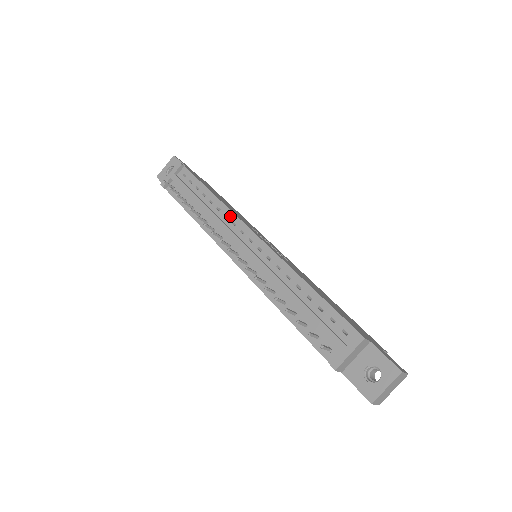
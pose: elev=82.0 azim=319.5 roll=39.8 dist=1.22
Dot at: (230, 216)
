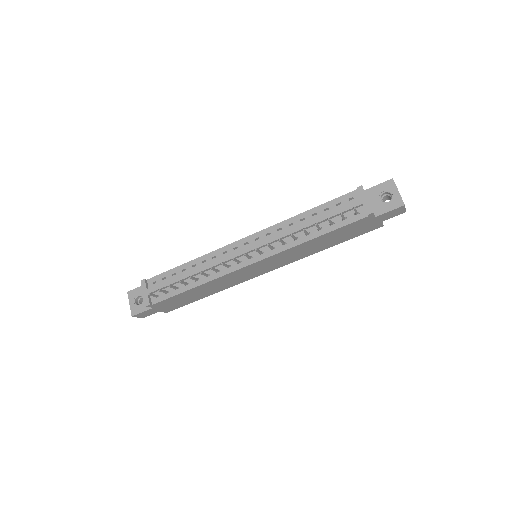
Dot at: (216, 254)
